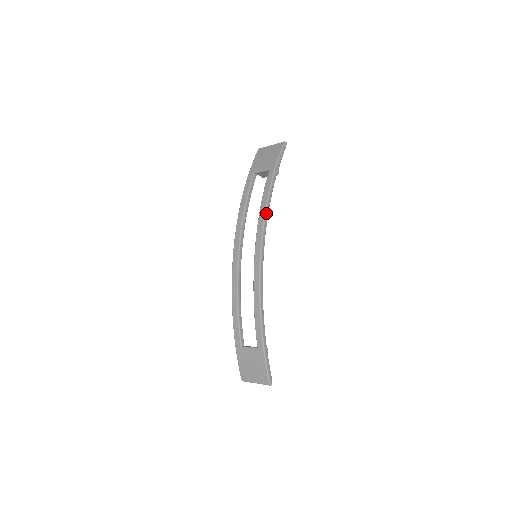
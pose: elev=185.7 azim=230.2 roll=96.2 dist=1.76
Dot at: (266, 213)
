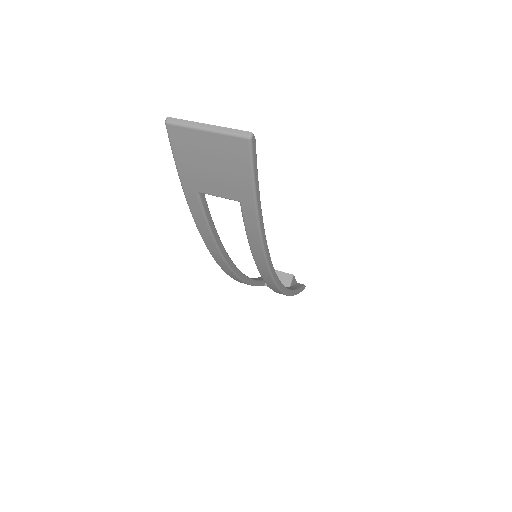
Dot at: (268, 261)
